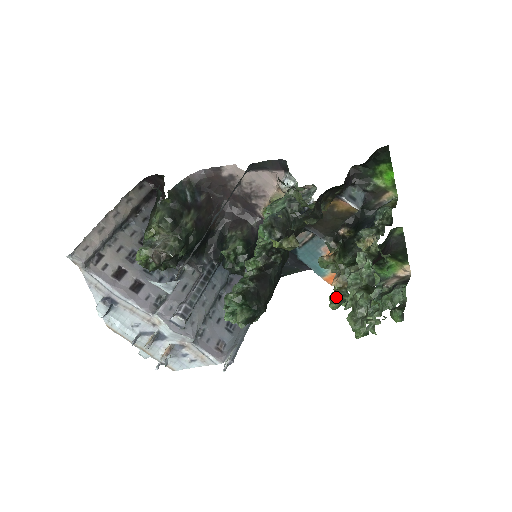
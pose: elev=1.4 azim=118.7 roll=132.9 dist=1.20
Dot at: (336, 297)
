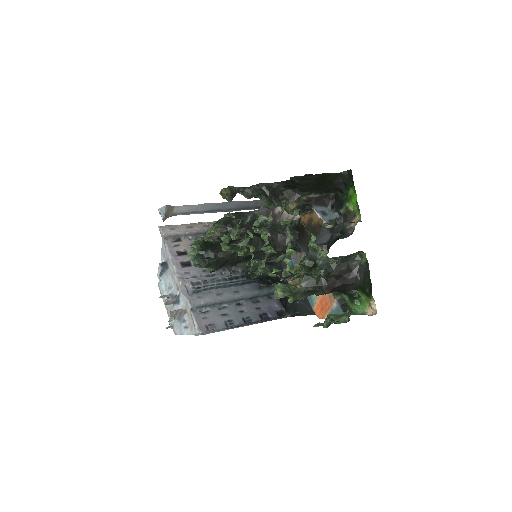
Dot at: (278, 283)
